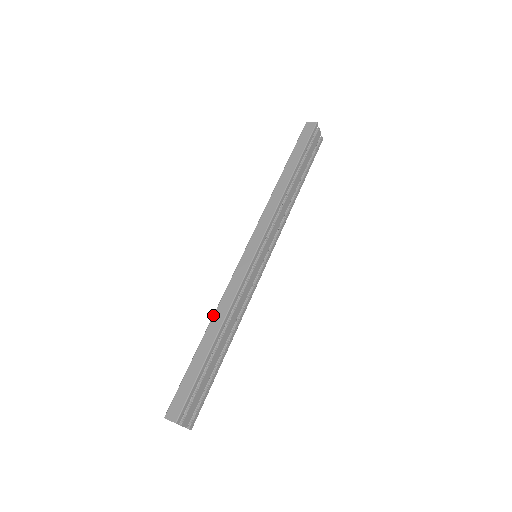
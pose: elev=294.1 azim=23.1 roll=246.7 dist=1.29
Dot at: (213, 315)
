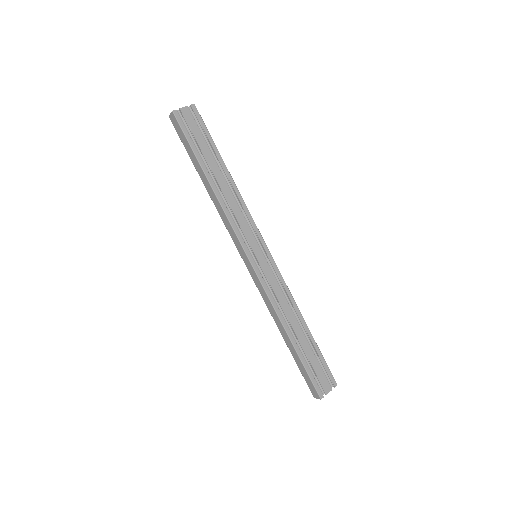
Dot at: occluded
